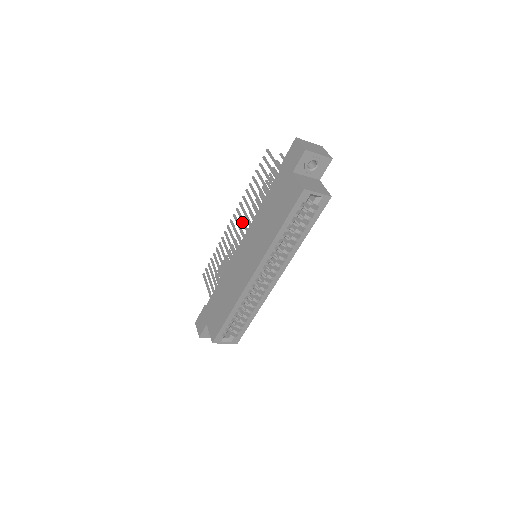
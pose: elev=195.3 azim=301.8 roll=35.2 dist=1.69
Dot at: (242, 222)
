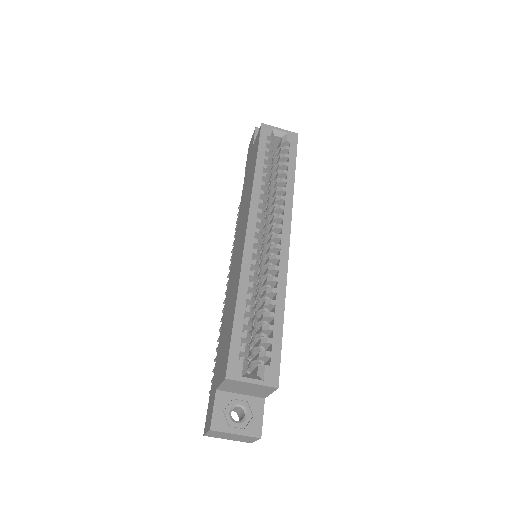
Dot at: occluded
